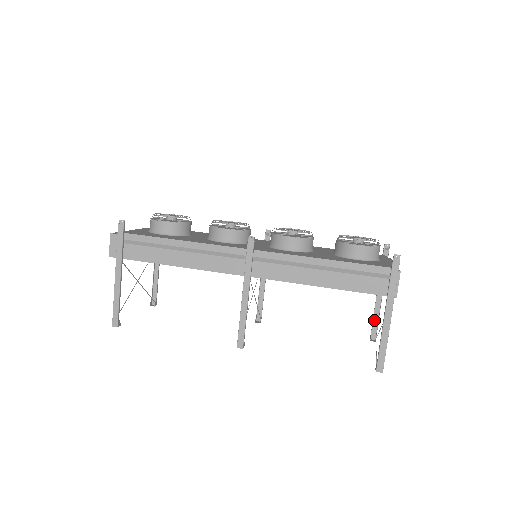
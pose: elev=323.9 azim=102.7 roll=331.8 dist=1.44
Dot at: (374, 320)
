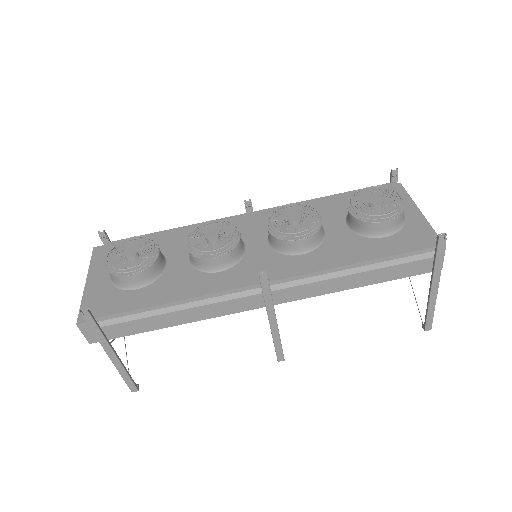
Dot at: occluded
